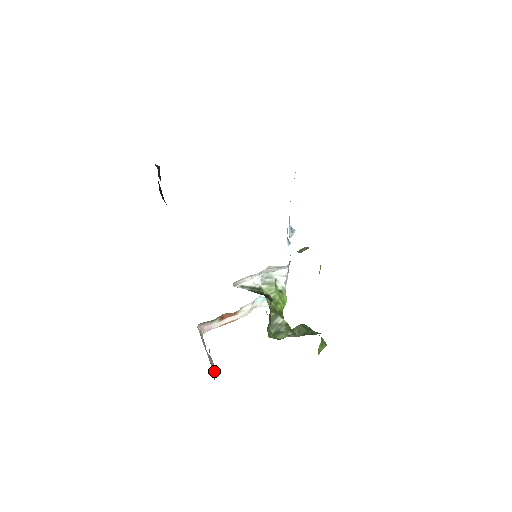
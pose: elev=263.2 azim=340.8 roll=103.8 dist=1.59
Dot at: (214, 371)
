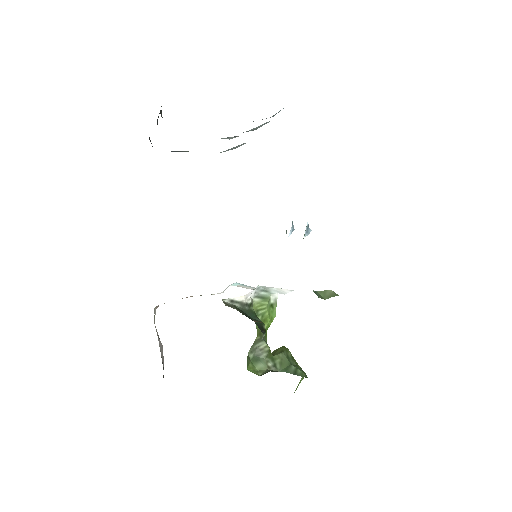
Dot at: (163, 364)
